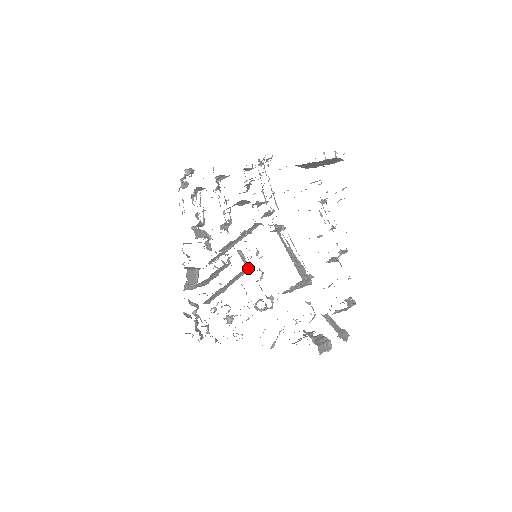
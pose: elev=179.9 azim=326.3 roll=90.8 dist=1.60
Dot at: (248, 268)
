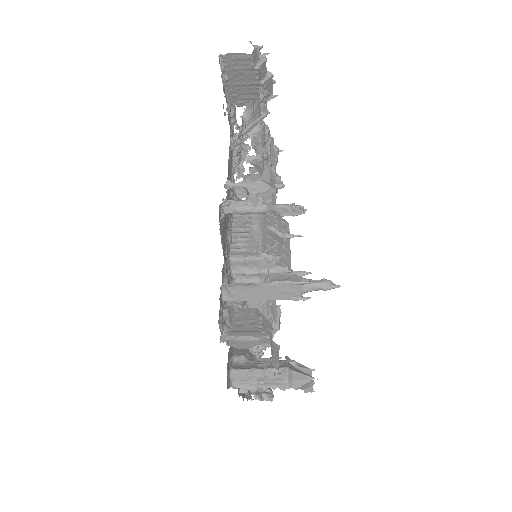
Dot at: occluded
